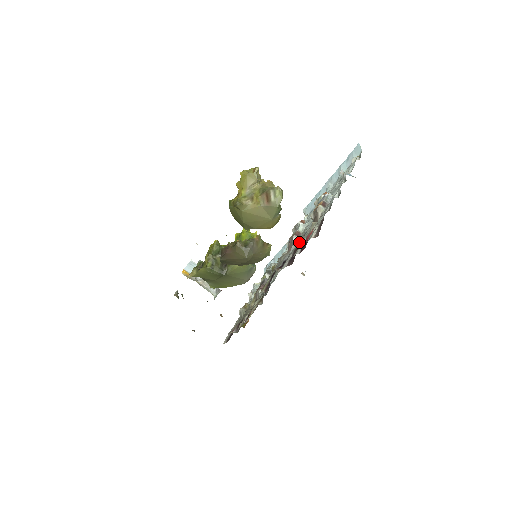
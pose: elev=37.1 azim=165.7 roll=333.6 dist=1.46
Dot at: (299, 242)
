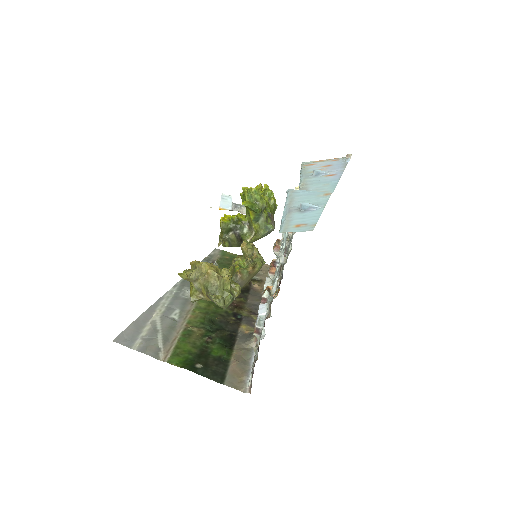
Dot at: occluded
